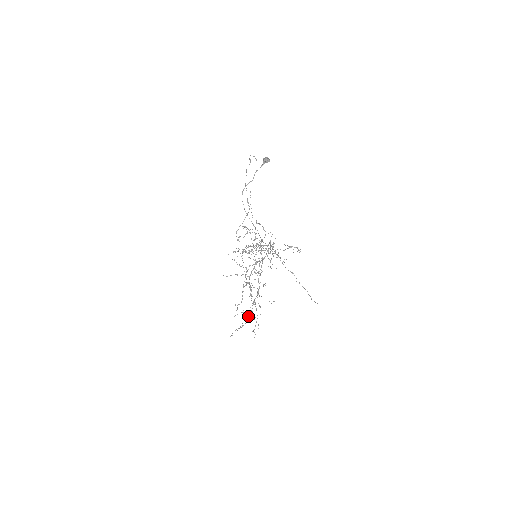
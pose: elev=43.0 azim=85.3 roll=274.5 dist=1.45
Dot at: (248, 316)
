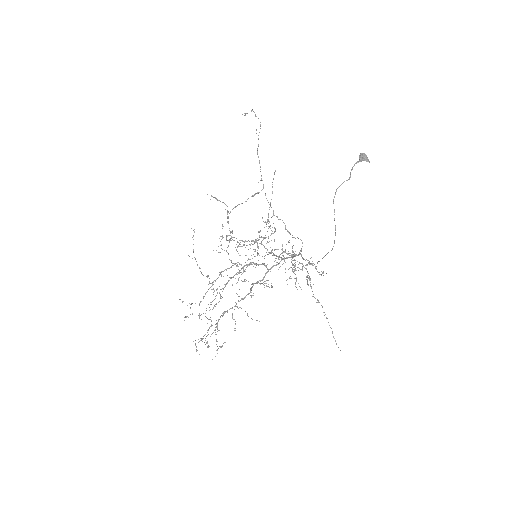
Dot at: occluded
